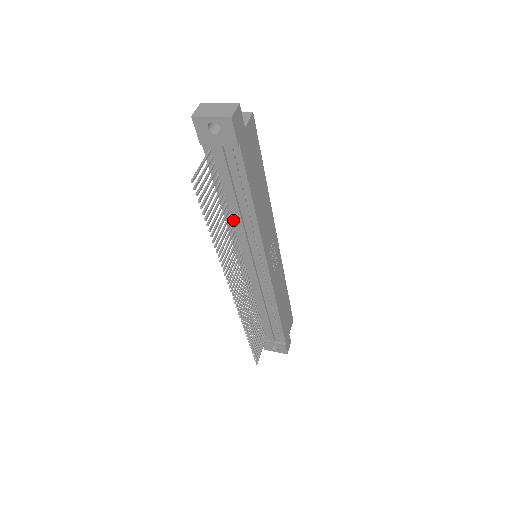
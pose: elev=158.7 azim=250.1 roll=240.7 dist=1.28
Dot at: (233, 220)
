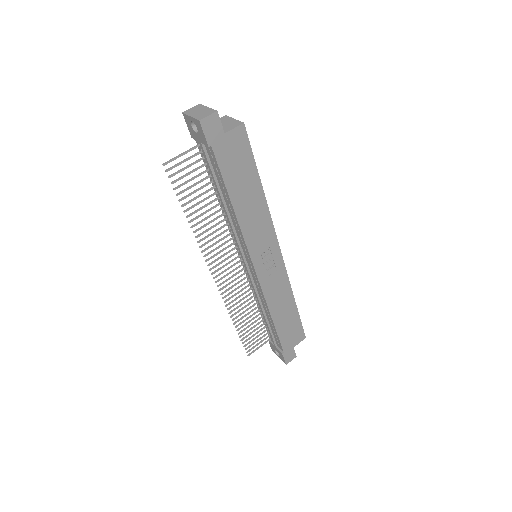
Dot at: occluded
